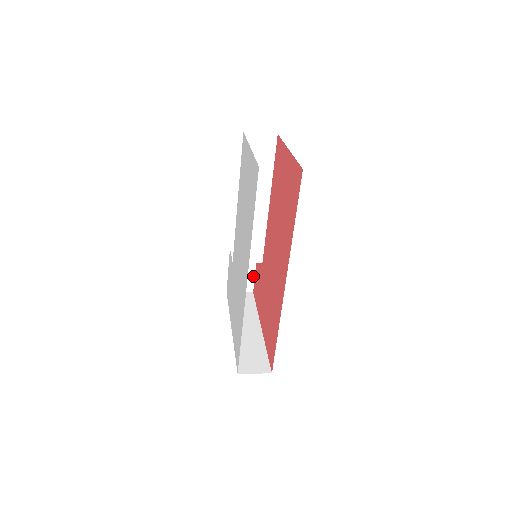
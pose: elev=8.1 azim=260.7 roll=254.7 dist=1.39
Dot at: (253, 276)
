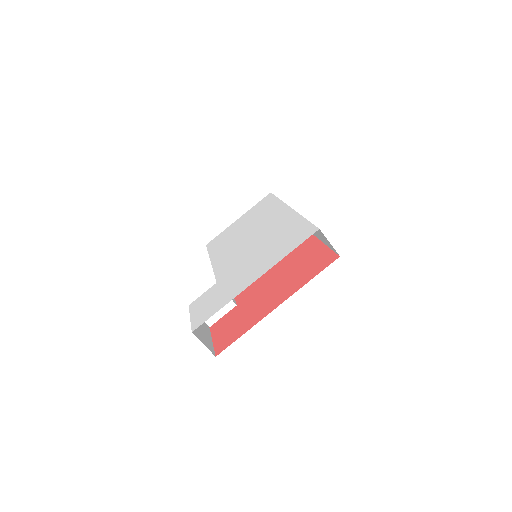
Dot at: (211, 343)
